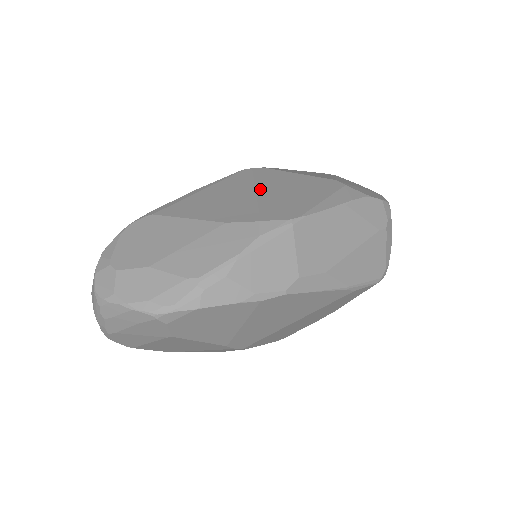
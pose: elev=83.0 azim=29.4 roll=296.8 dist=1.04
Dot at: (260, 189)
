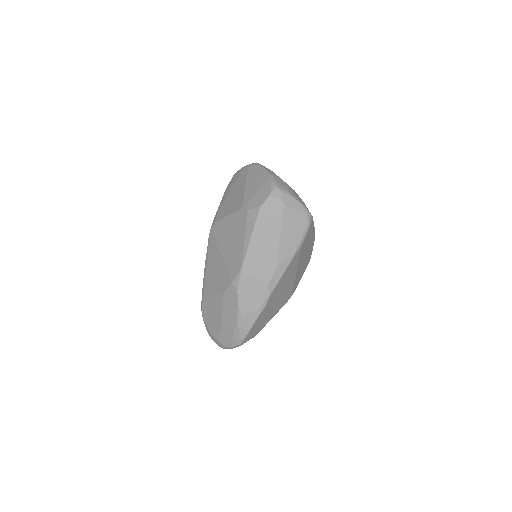
Dot at: (222, 250)
